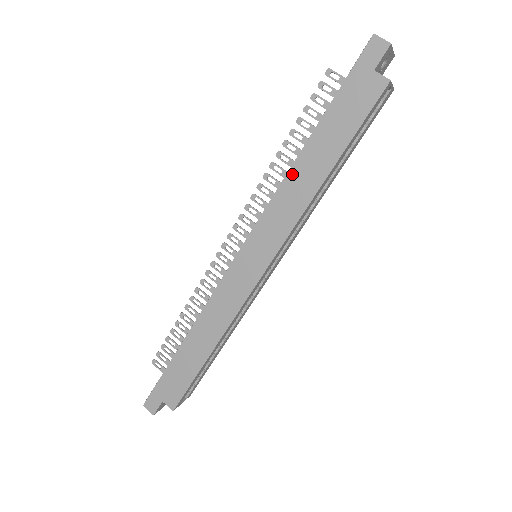
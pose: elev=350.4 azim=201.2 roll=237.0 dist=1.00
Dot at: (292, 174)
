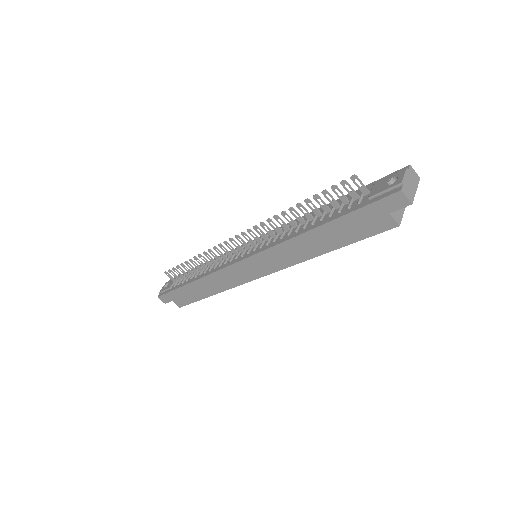
Dot at: (297, 240)
